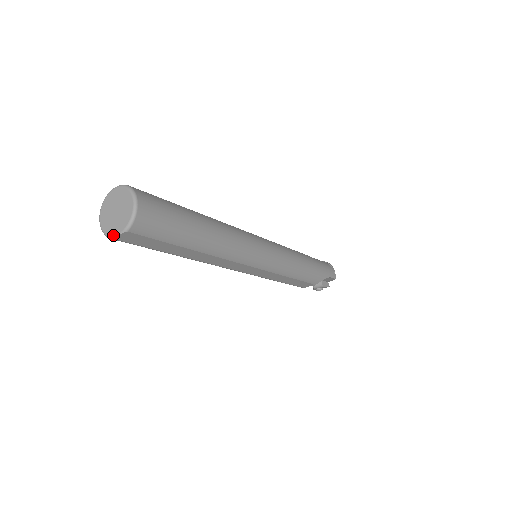
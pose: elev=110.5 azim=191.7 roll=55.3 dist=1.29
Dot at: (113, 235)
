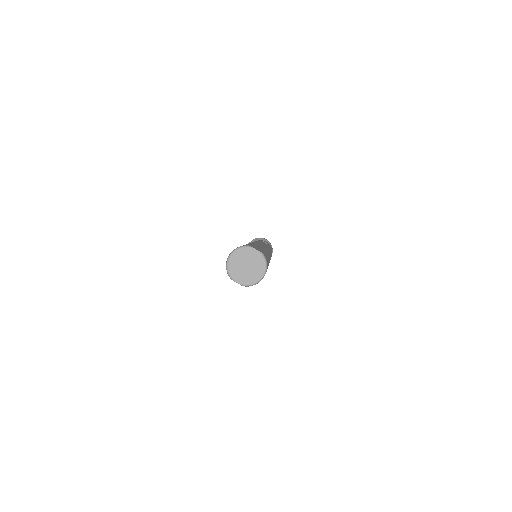
Dot at: (233, 278)
